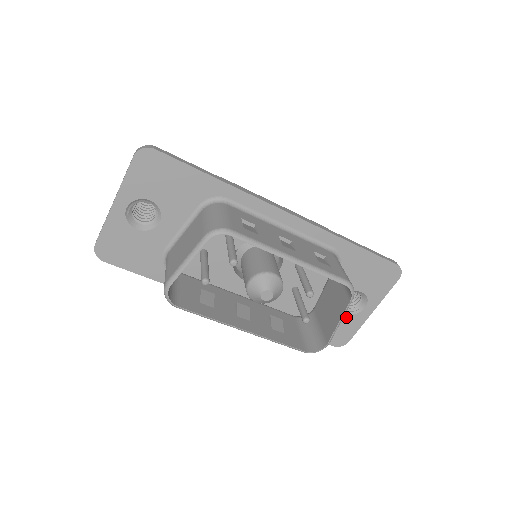
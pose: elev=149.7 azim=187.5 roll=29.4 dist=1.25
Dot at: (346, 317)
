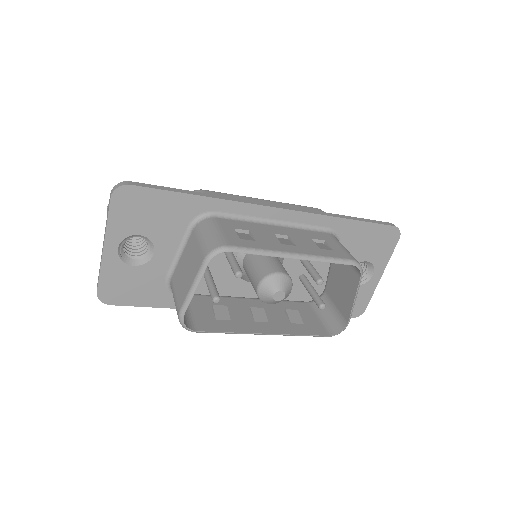
Dot at: occluded
